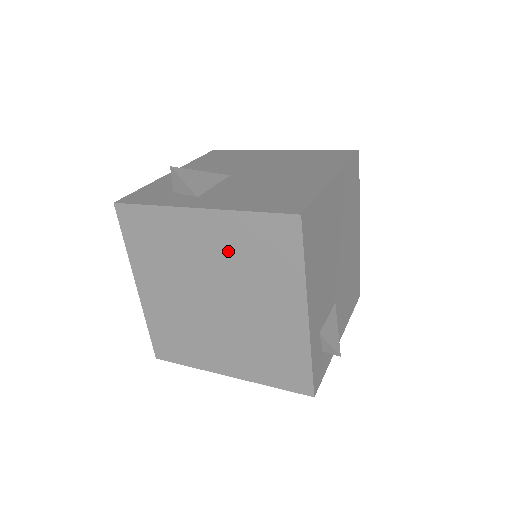
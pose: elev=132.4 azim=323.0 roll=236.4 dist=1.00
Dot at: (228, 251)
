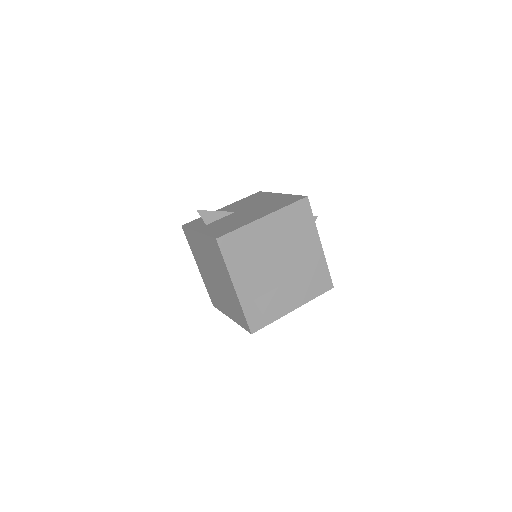
Dot at: (209, 253)
